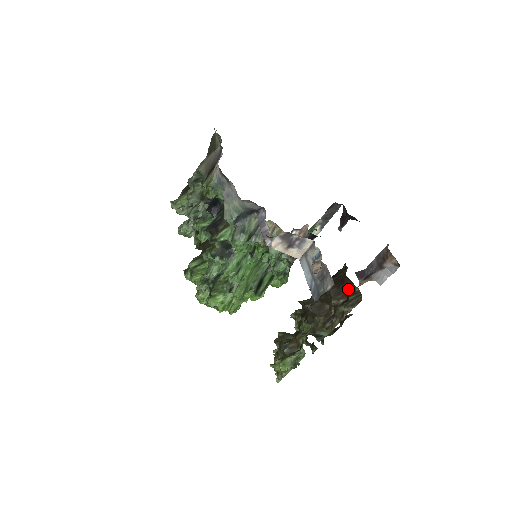
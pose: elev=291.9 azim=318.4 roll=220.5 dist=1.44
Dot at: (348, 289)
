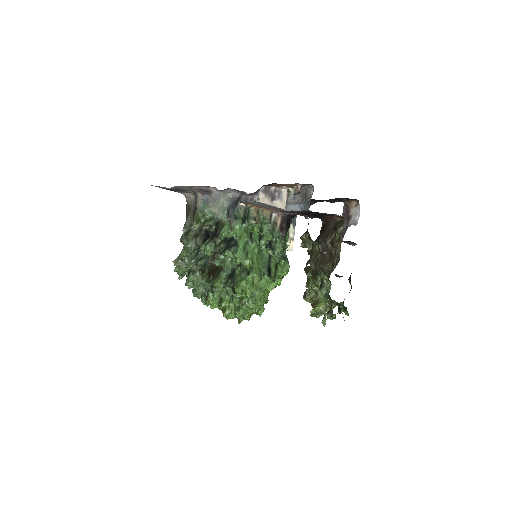
Dot at: (333, 225)
